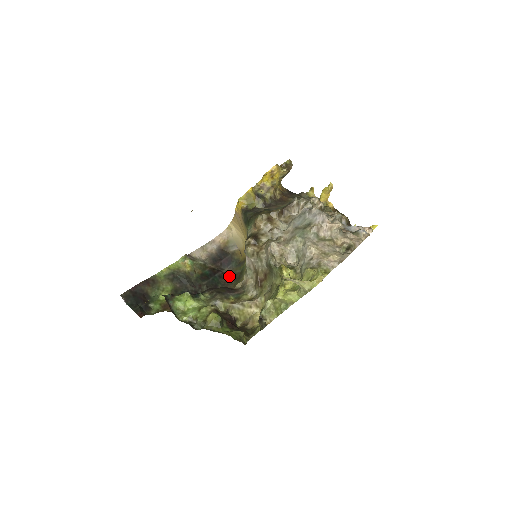
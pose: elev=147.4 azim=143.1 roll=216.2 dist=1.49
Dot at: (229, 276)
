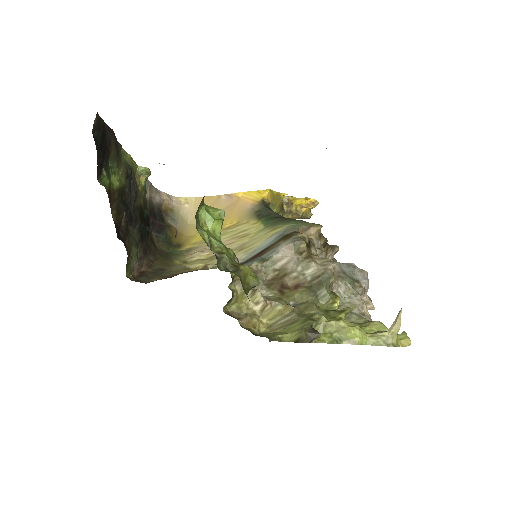
Dot at: (154, 243)
